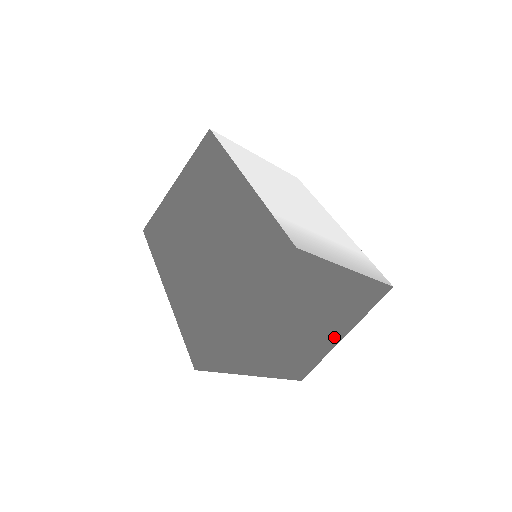
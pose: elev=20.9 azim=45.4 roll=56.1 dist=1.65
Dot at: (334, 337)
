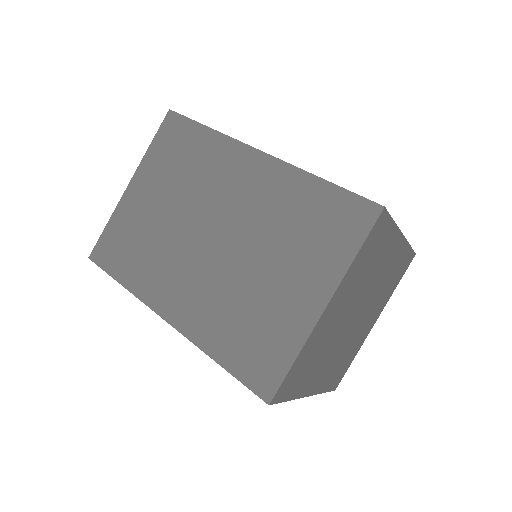
Dot at: (369, 325)
